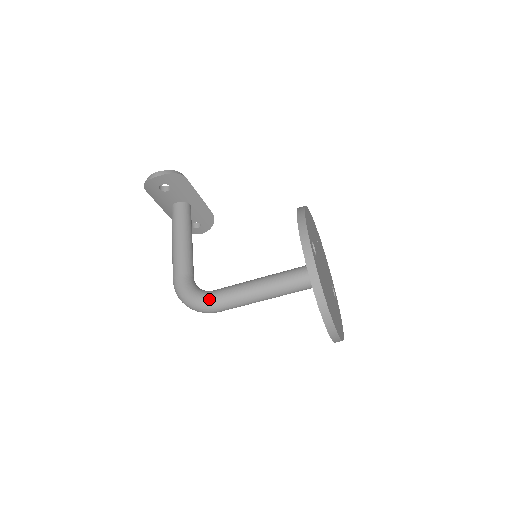
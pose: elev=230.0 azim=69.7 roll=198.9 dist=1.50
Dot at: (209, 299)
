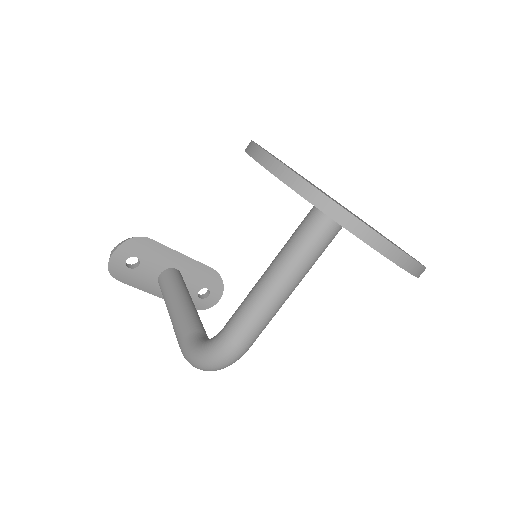
Dot at: (221, 338)
